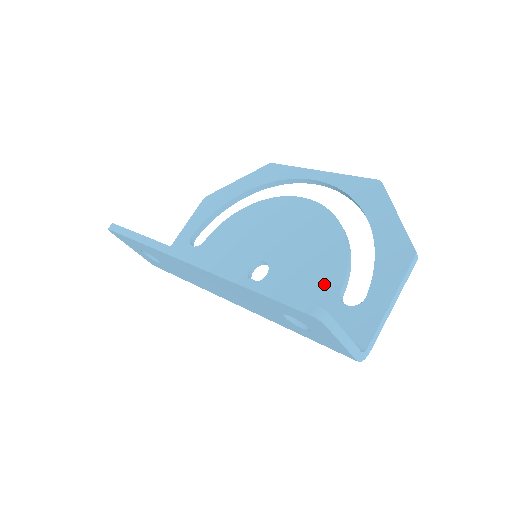
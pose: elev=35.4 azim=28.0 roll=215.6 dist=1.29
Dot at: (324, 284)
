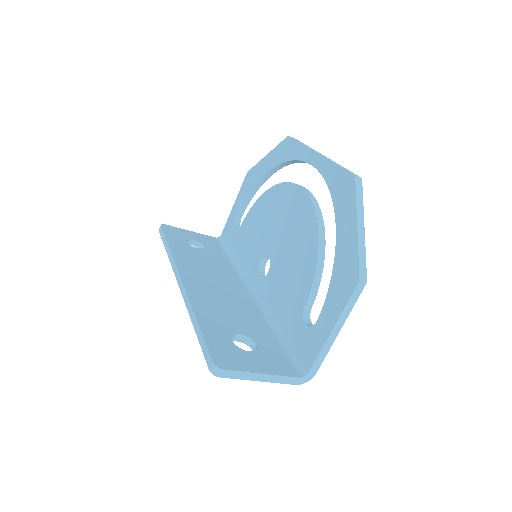
Dot at: (296, 295)
